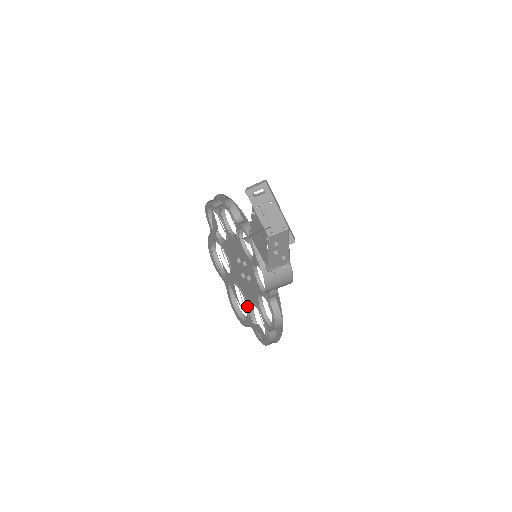
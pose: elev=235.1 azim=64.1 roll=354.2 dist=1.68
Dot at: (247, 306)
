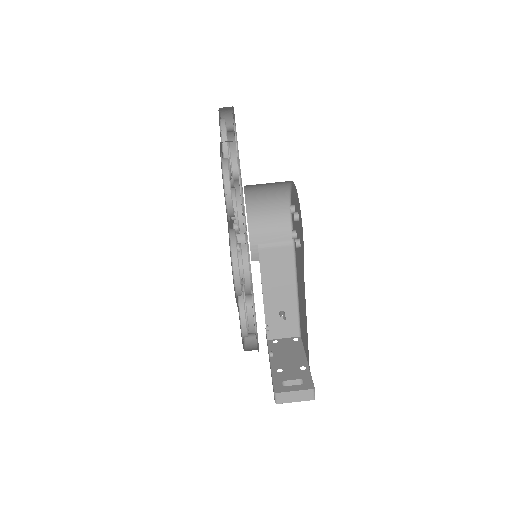
Dot at: occluded
